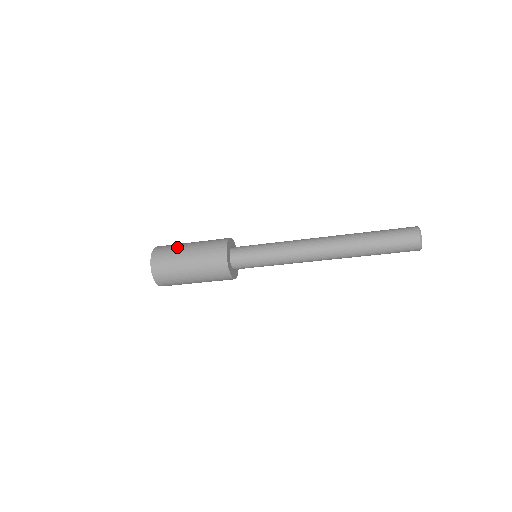
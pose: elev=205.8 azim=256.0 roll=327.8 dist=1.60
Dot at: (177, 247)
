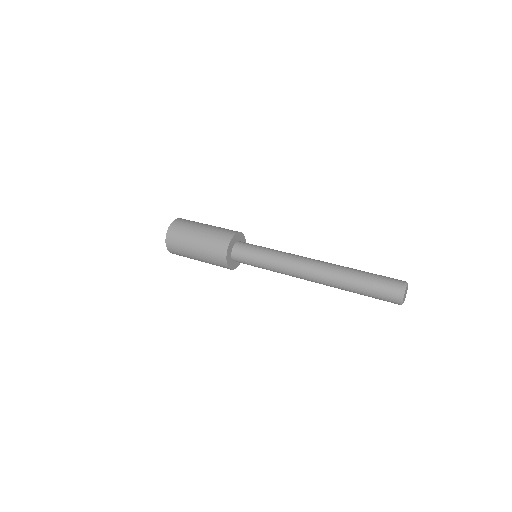
Dot at: (187, 256)
